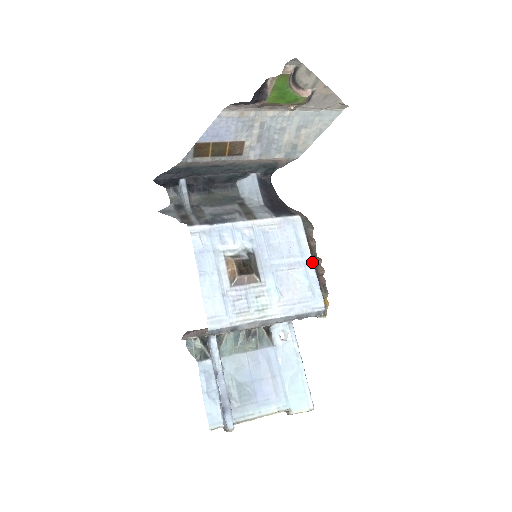
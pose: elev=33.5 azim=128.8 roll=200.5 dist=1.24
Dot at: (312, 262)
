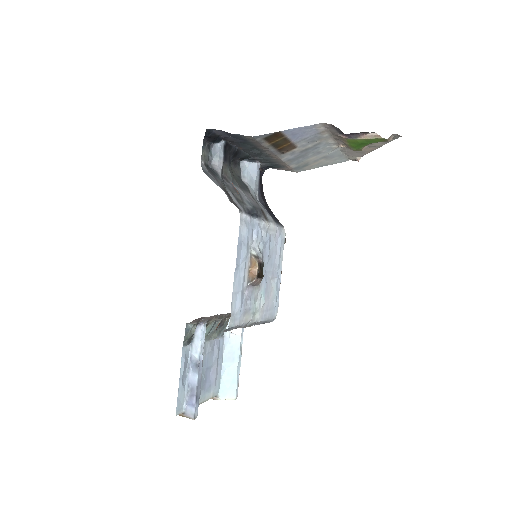
Dot at: occluded
